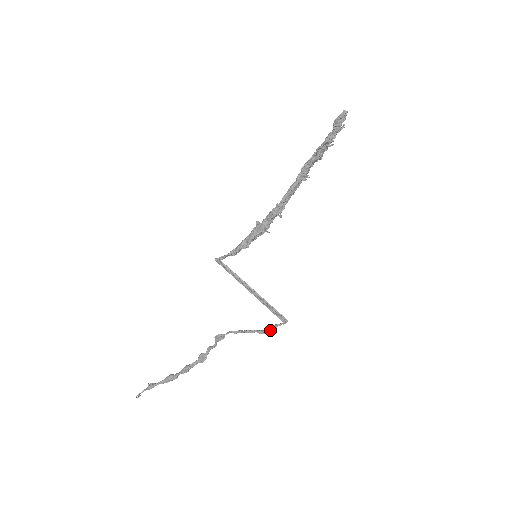
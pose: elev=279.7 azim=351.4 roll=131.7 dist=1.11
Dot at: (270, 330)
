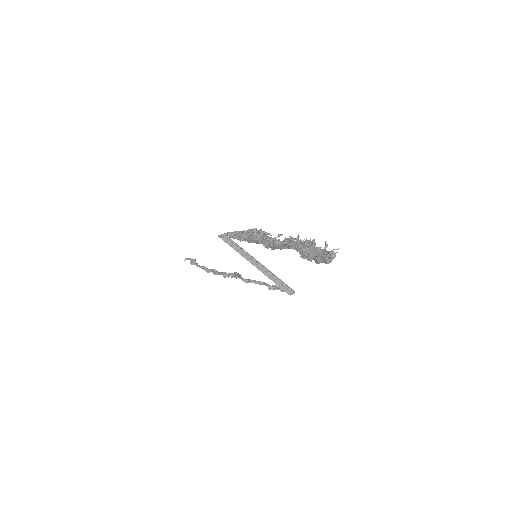
Dot at: (279, 289)
